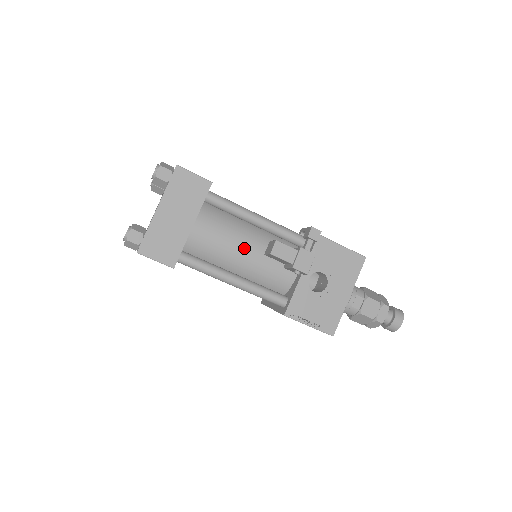
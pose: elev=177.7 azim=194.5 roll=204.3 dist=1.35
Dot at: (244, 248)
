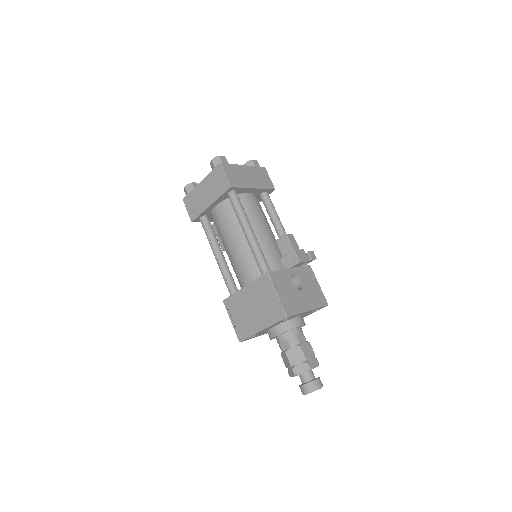
Dot at: (266, 229)
